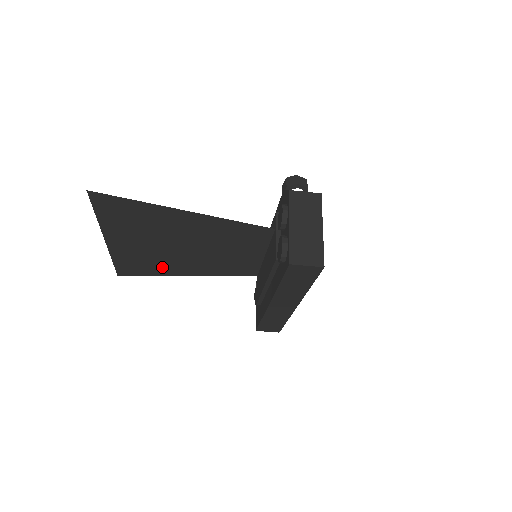
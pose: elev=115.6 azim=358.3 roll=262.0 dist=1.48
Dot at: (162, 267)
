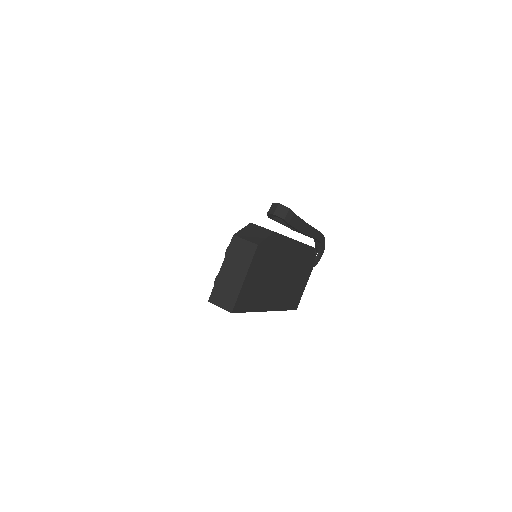
Dot at: occluded
